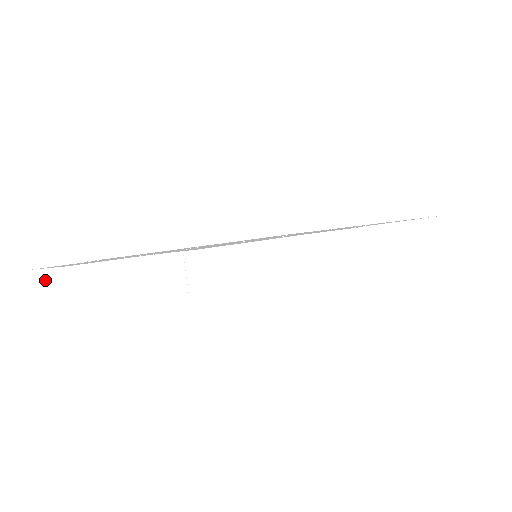
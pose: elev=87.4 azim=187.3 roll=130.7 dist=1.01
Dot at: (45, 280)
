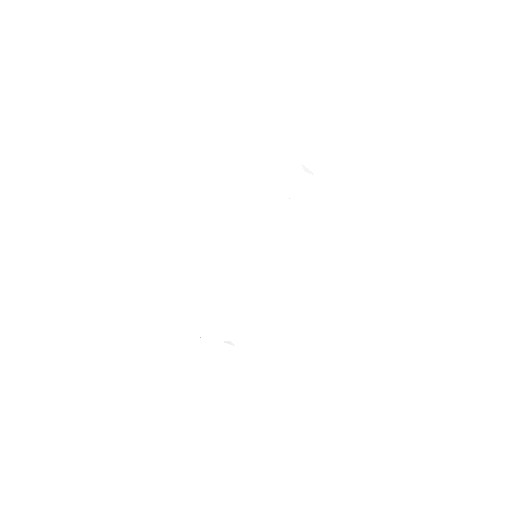
Dot at: occluded
